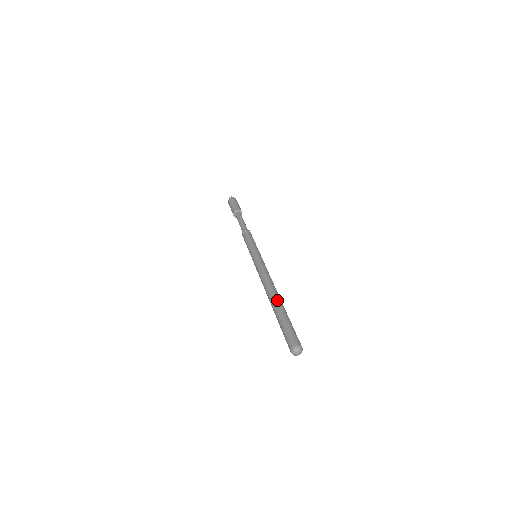
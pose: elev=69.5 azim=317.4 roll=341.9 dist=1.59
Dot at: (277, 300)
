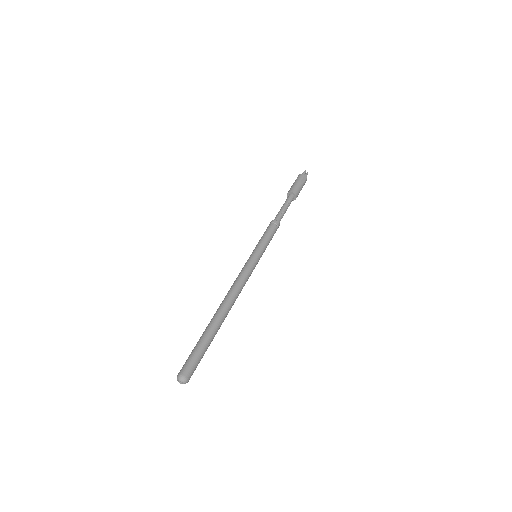
Dot at: (212, 318)
